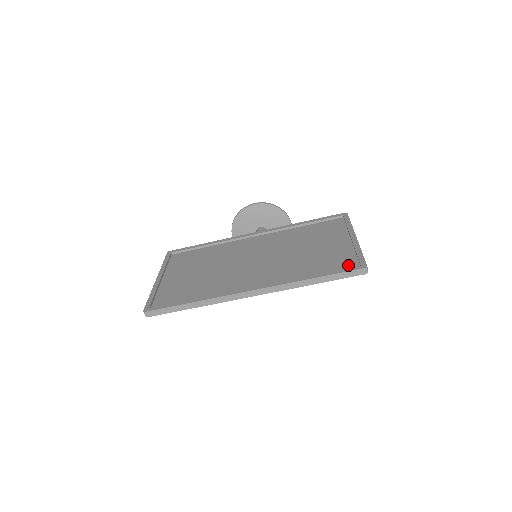
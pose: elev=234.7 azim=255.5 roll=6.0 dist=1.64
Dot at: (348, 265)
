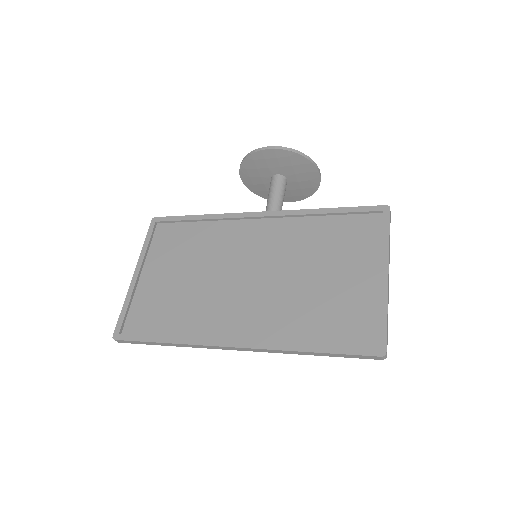
Dot at: (363, 336)
